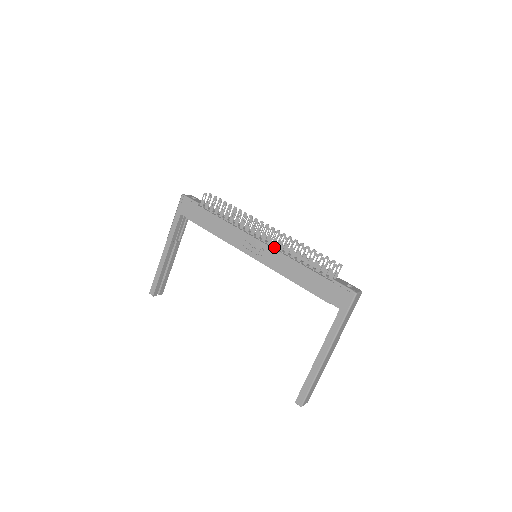
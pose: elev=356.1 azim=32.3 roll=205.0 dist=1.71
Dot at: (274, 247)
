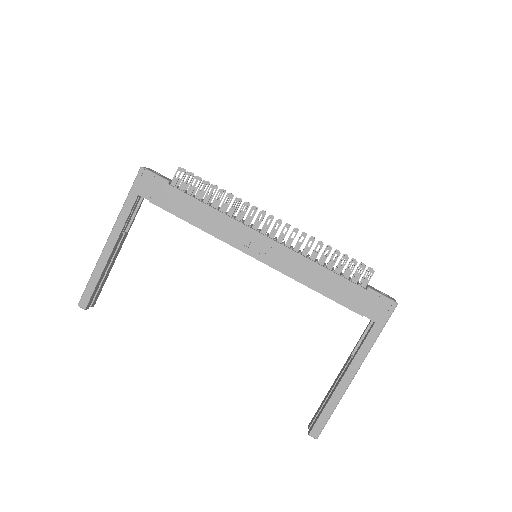
Dot at: (287, 246)
